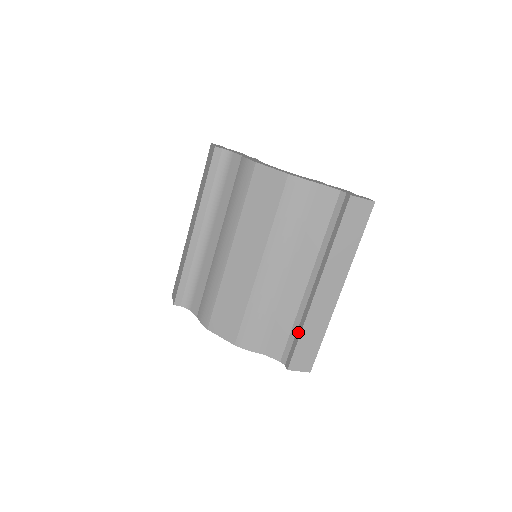
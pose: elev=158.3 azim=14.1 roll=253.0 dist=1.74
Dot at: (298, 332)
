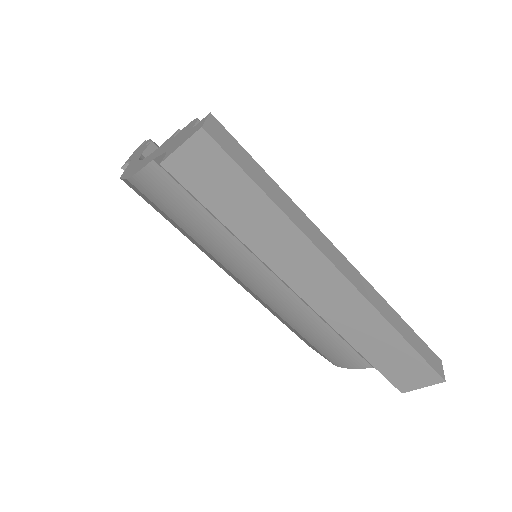
Dot at: occluded
